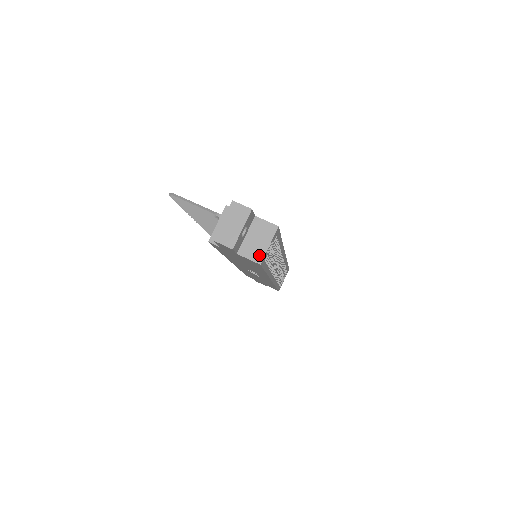
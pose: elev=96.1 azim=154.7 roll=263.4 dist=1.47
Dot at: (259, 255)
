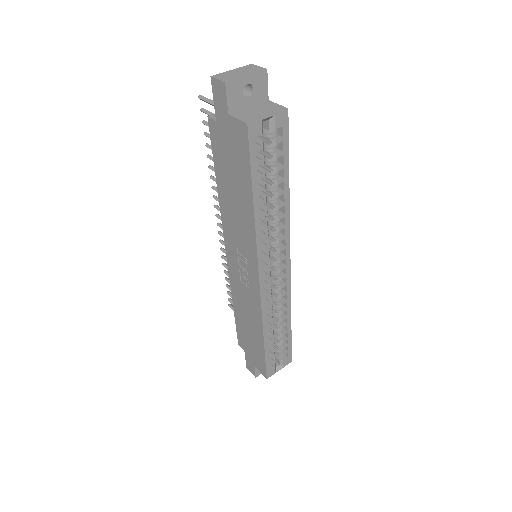
Dot at: (251, 118)
